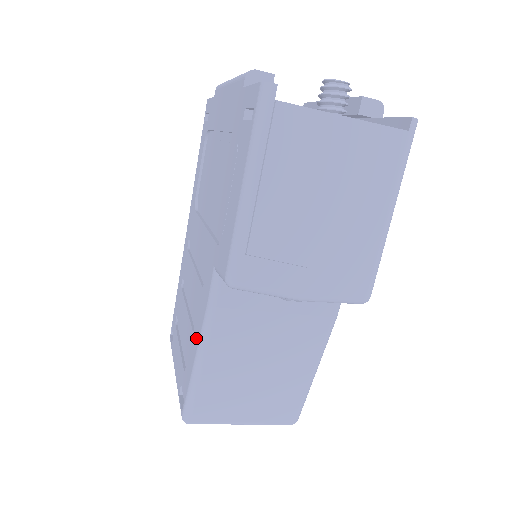
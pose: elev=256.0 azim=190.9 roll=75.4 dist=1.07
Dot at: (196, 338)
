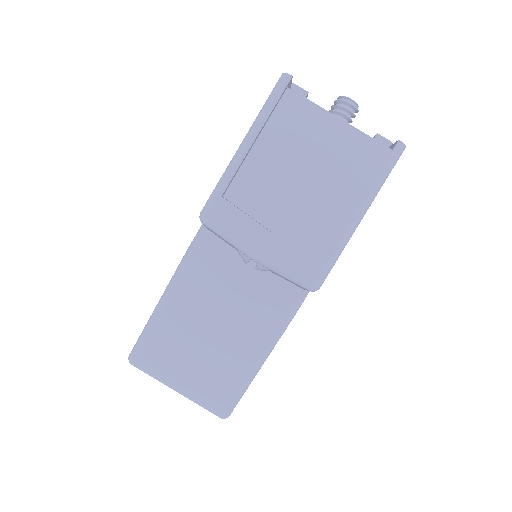
Dot at: occluded
